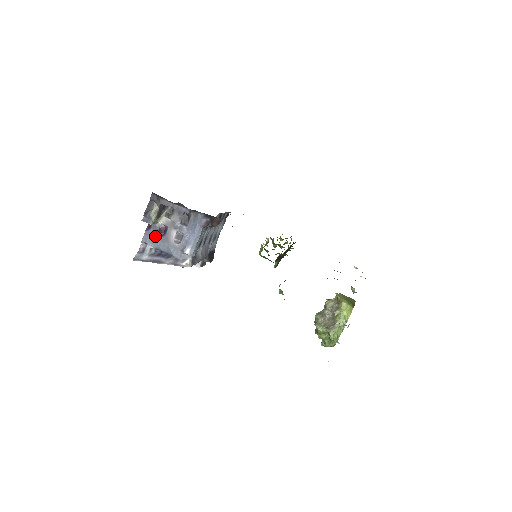
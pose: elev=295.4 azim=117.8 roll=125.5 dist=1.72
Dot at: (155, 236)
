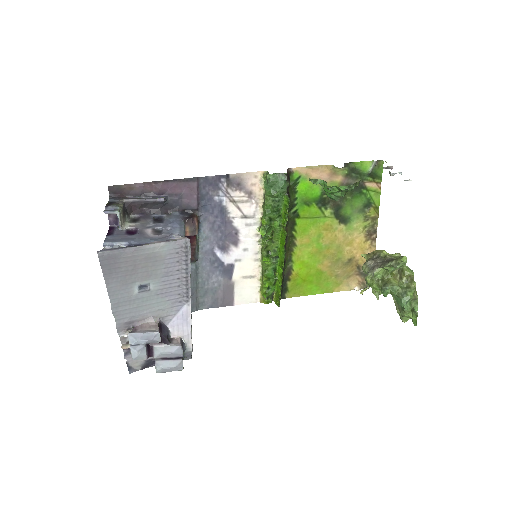
Dot at: (122, 237)
